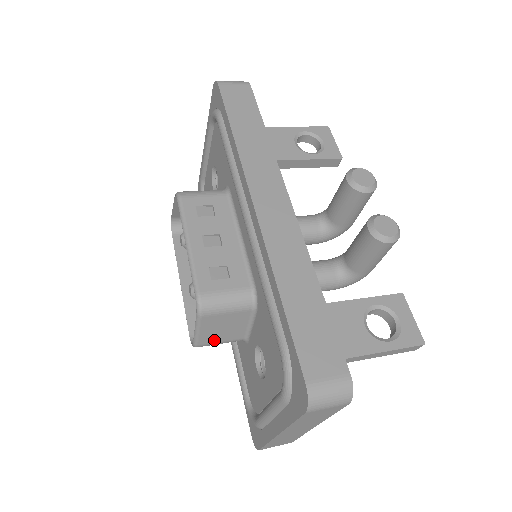
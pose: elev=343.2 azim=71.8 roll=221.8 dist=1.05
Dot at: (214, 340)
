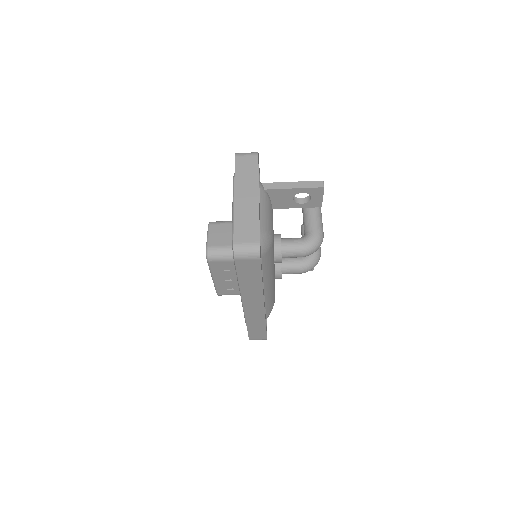
Dot at: (218, 244)
